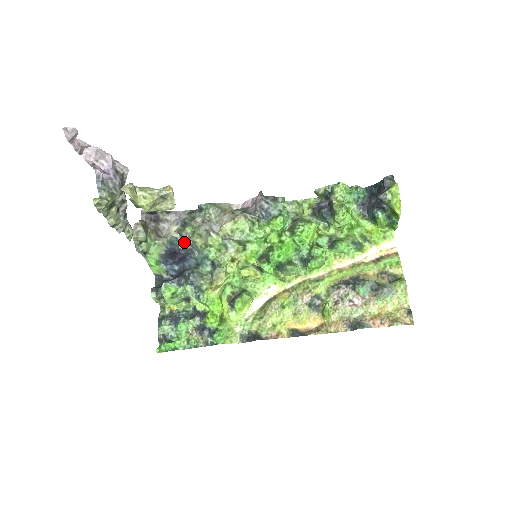
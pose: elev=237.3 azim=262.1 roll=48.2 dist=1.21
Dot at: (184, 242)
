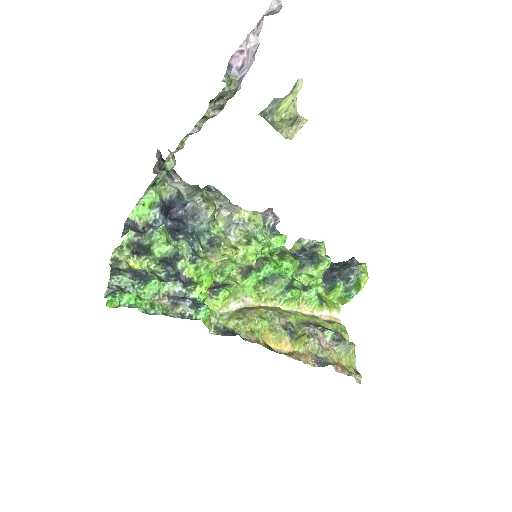
Dot at: (196, 202)
